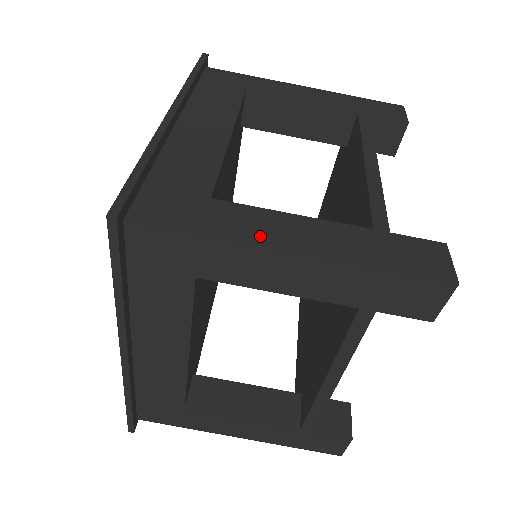
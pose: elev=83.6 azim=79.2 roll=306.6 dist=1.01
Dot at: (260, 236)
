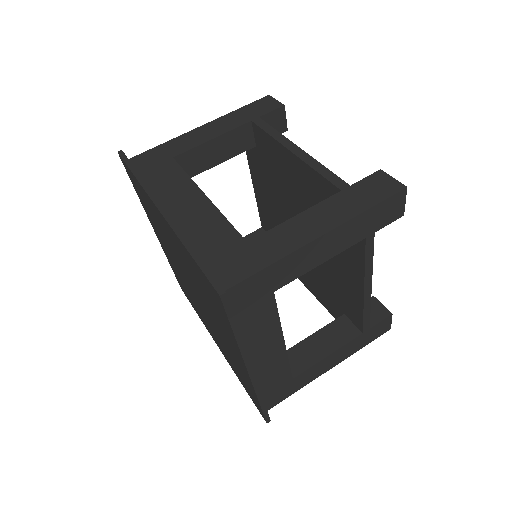
Dot at: (296, 241)
